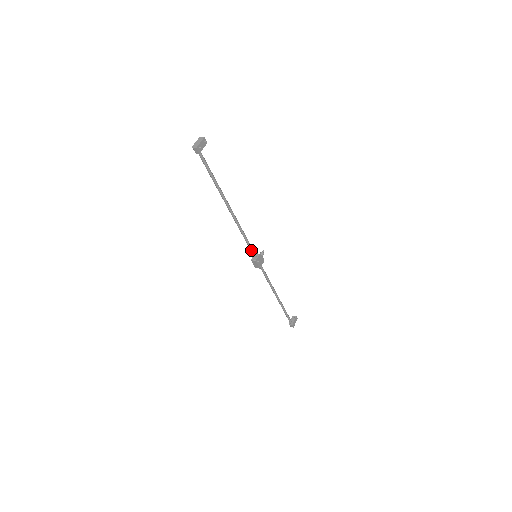
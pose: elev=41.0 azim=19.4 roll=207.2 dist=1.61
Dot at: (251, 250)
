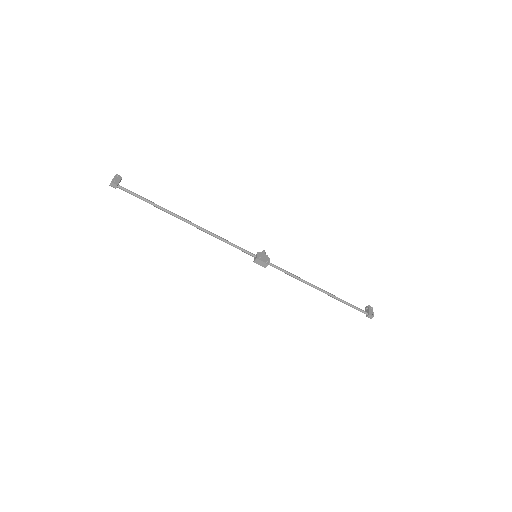
Dot at: (244, 252)
